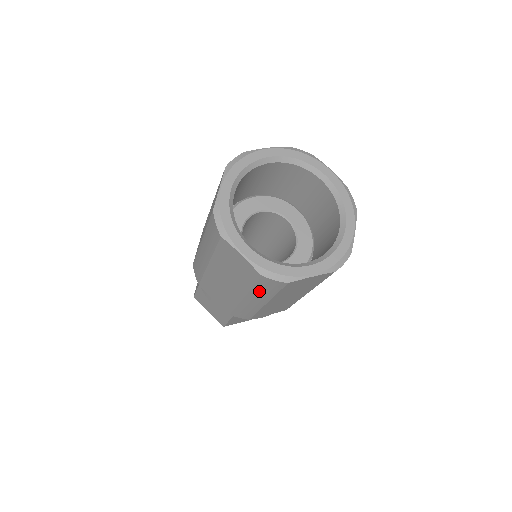
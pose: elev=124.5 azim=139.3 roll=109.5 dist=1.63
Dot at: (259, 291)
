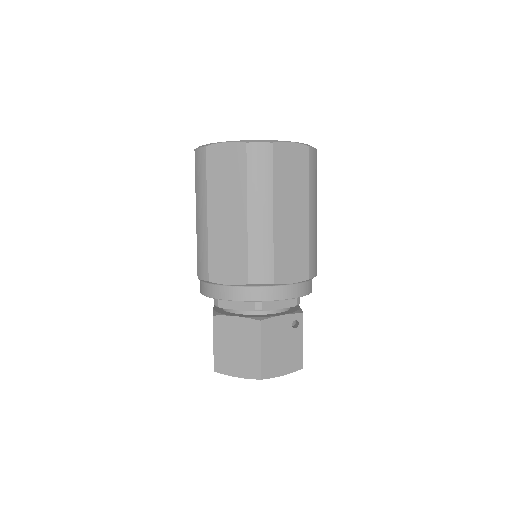
Dot at: (199, 184)
